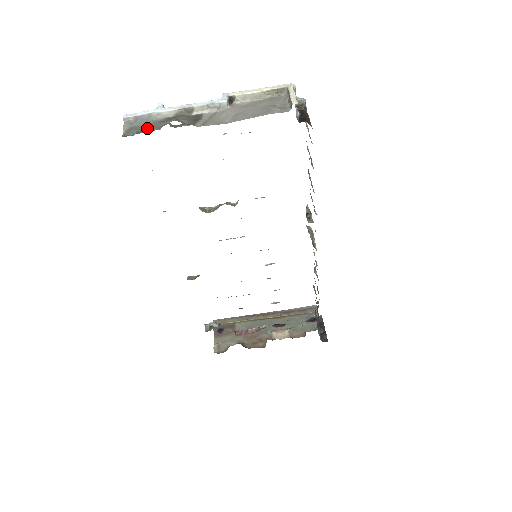
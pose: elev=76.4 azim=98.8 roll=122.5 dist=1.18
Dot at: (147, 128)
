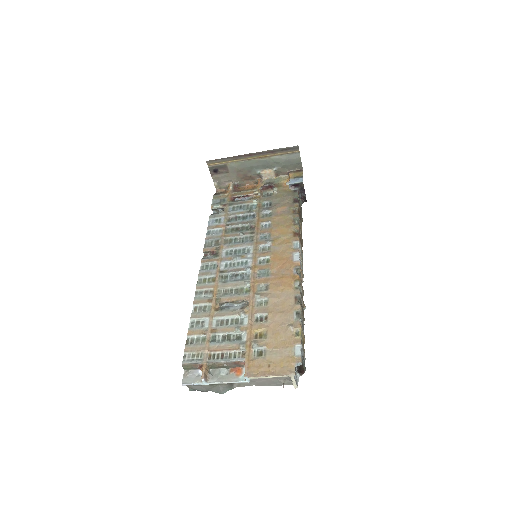
Dot at: occluded
